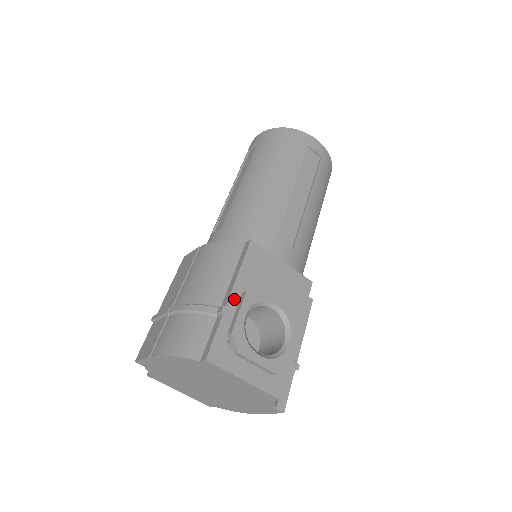
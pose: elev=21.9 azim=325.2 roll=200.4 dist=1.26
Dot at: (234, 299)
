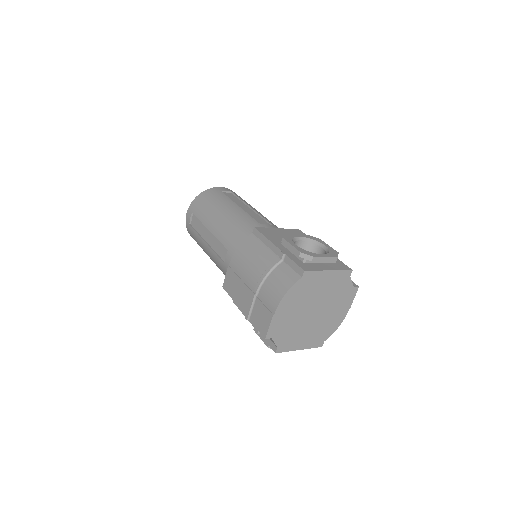
Dot at: (281, 248)
